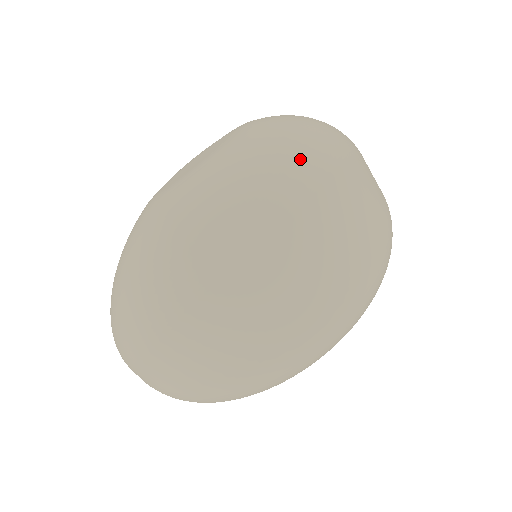
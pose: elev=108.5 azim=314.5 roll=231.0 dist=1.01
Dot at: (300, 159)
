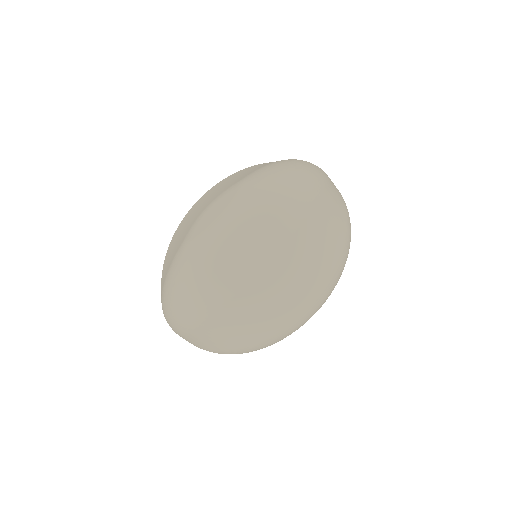
Dot at: (282, 217)
